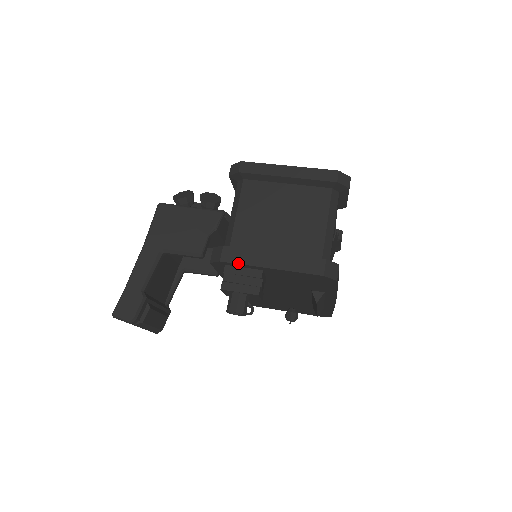
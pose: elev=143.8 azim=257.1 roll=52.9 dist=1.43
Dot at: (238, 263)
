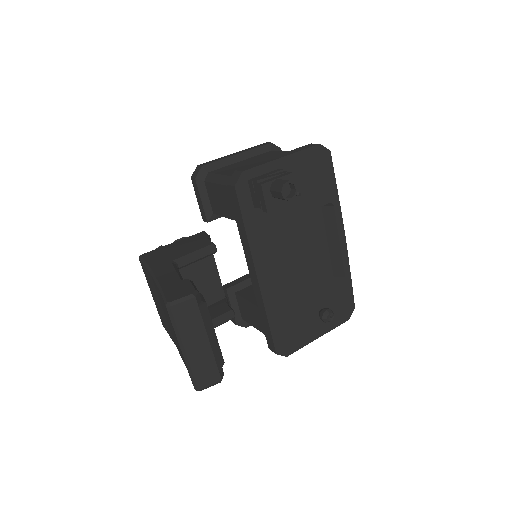
Dot at: (257, 166)
